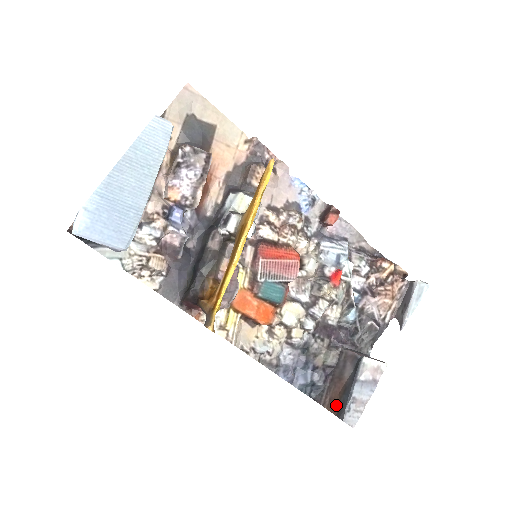
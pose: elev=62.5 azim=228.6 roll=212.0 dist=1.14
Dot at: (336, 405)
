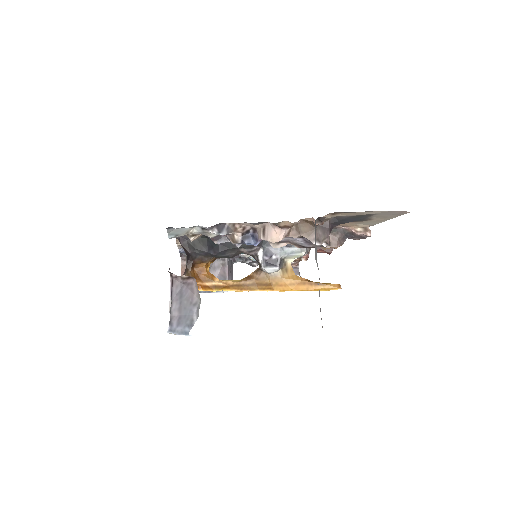
Dot at: occluded
